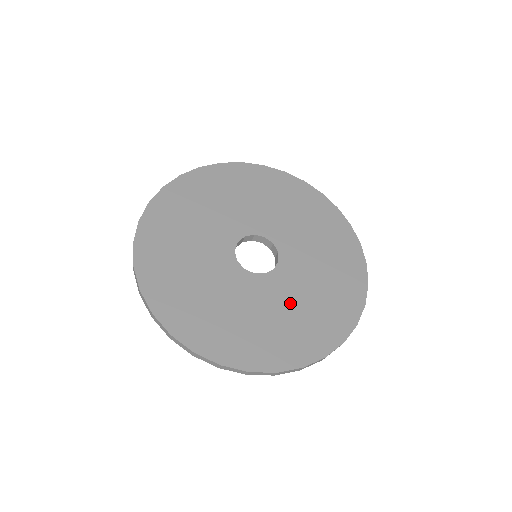
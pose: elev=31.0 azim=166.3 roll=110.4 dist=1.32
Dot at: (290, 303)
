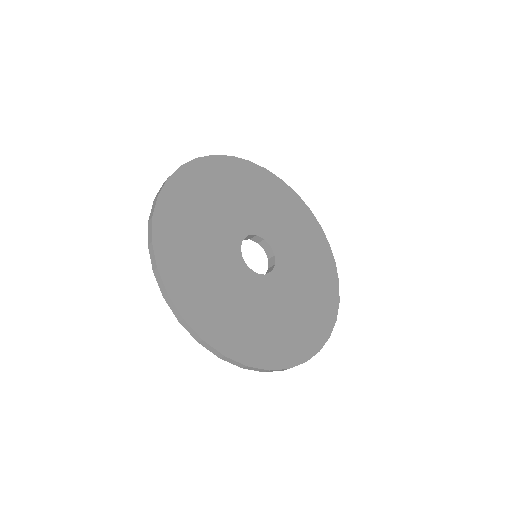
Dot at: (264, 309)
